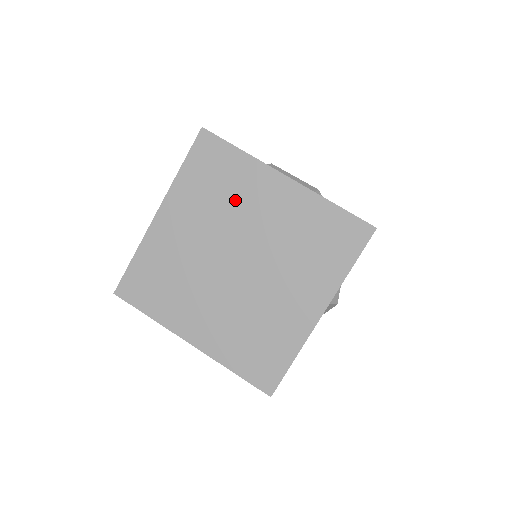
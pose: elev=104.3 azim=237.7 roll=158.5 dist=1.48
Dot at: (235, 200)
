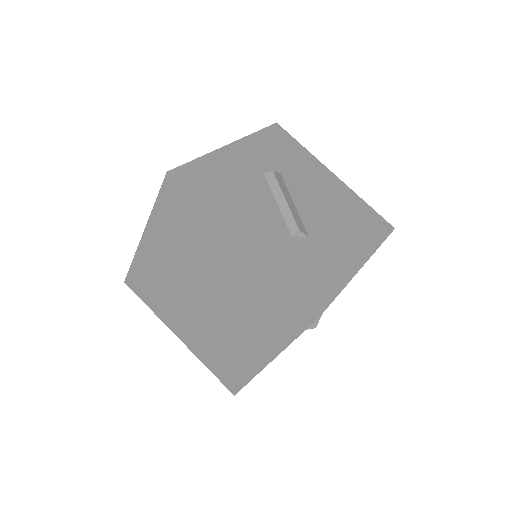
Dot at: (199, 247)
